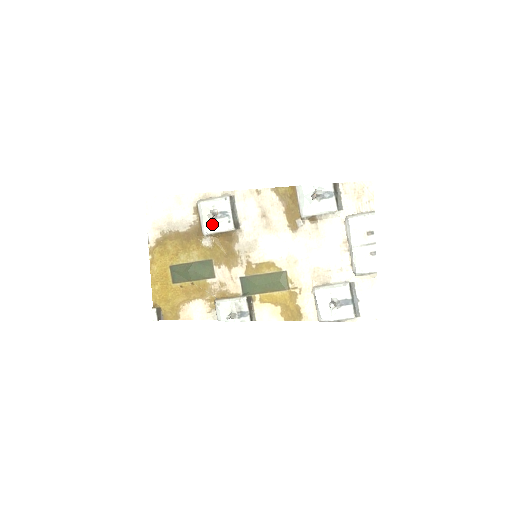
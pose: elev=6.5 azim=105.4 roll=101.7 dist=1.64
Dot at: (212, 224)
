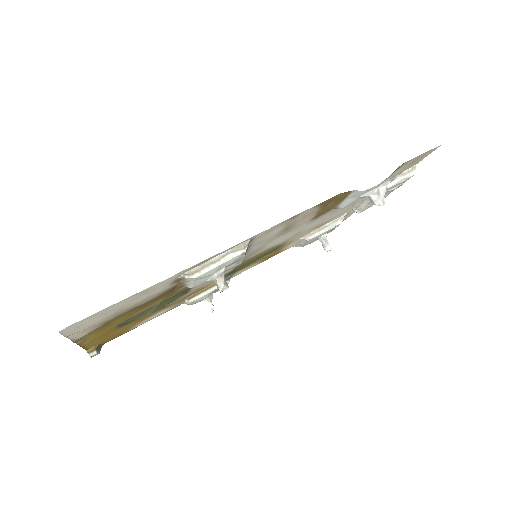
Dot at: occluded
